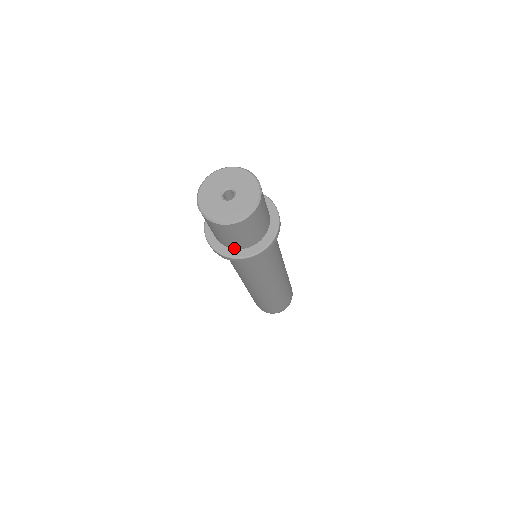
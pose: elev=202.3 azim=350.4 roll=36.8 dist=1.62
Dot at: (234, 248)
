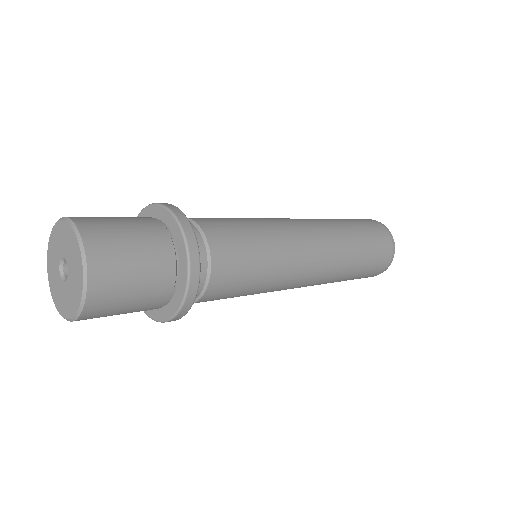
Dot at: occluded
